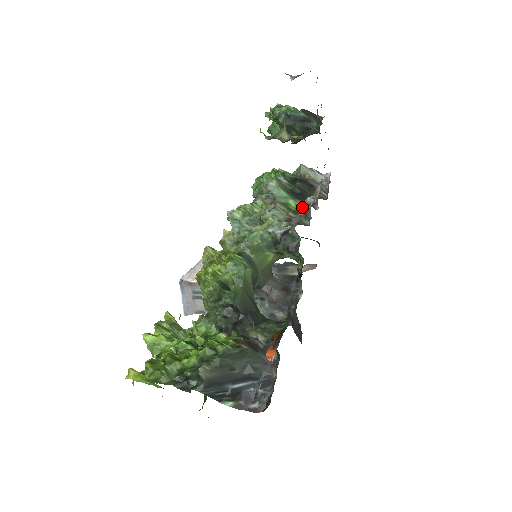
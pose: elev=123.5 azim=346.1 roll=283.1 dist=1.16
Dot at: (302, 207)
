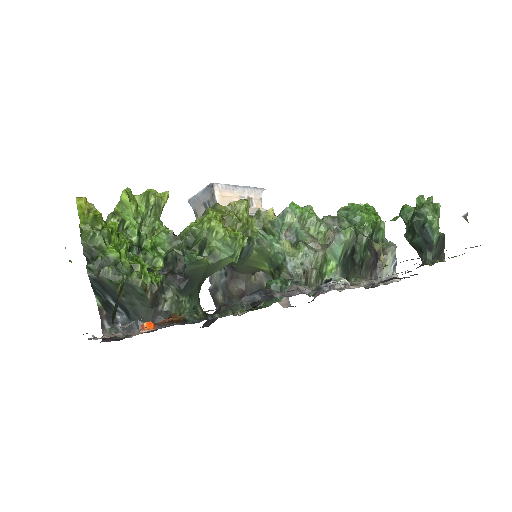
Dot at: (330, 279)
